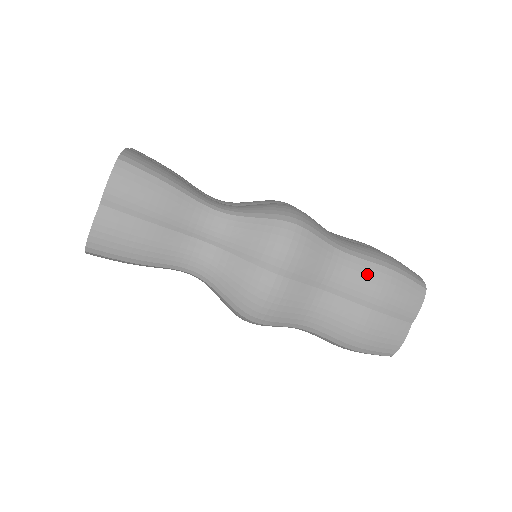
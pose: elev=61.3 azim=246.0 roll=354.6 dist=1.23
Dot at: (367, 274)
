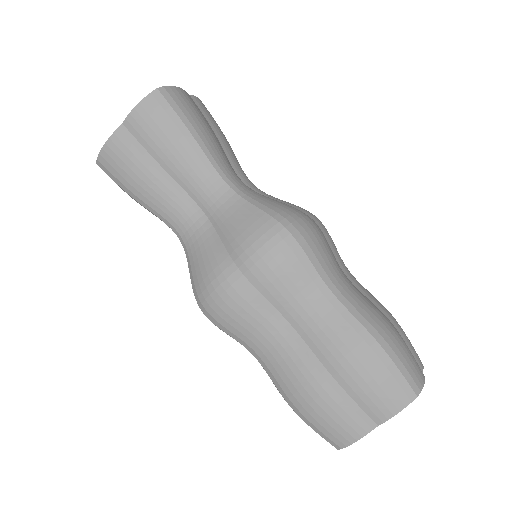
Dot at: occluded
